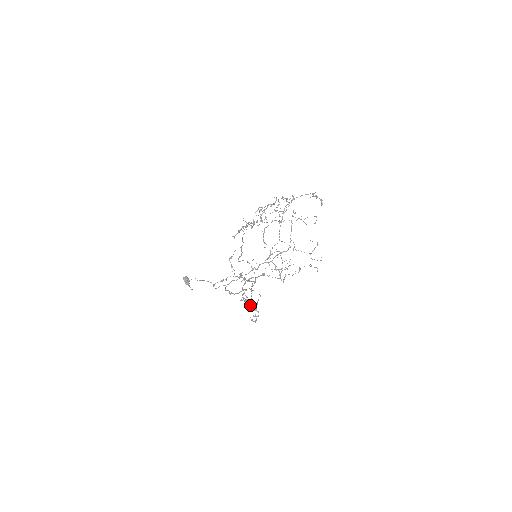
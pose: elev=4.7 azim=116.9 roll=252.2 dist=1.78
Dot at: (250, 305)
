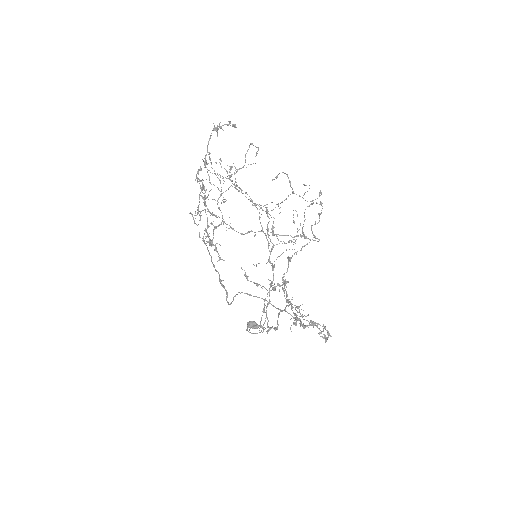
Dot at: (303, 325)
